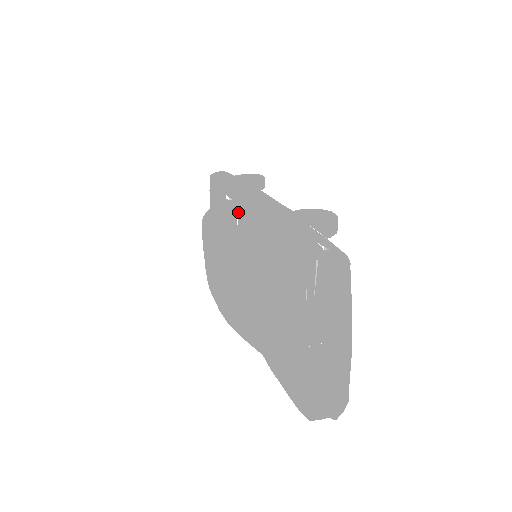
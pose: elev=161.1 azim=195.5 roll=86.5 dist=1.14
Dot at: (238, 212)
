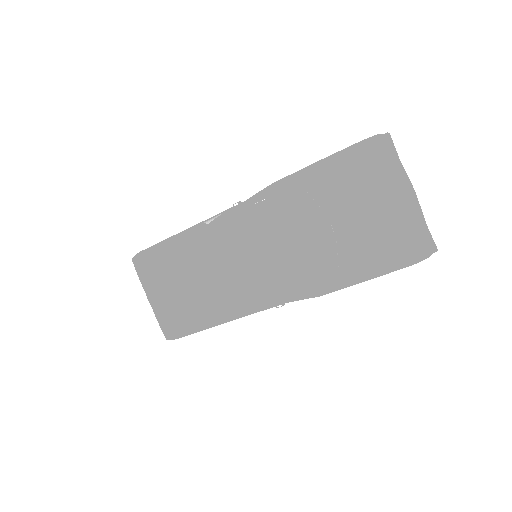
Dot at: (247, 204)
